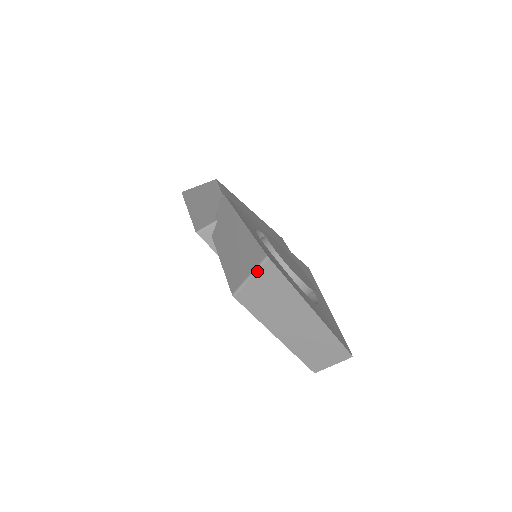
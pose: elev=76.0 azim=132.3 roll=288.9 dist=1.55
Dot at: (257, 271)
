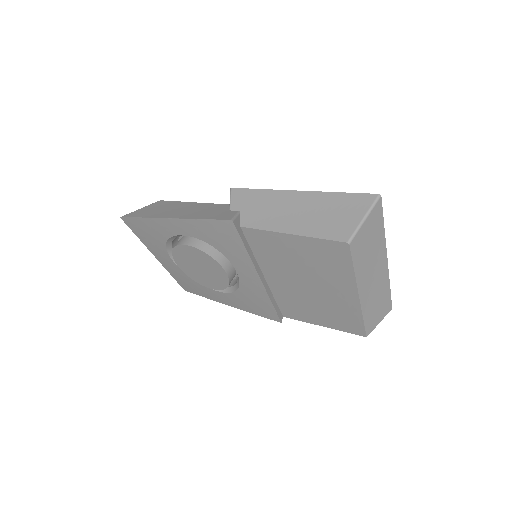
Dot at: (371, 211)
